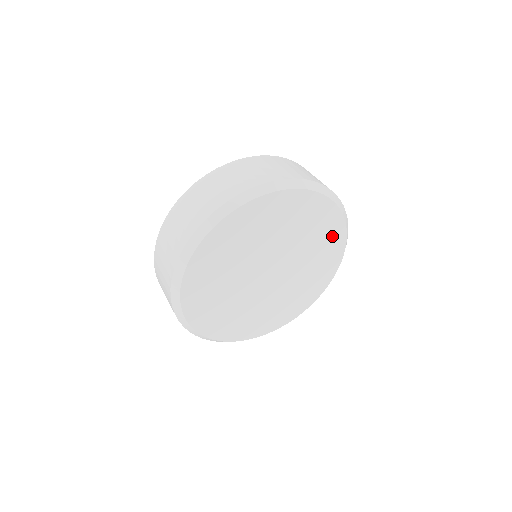
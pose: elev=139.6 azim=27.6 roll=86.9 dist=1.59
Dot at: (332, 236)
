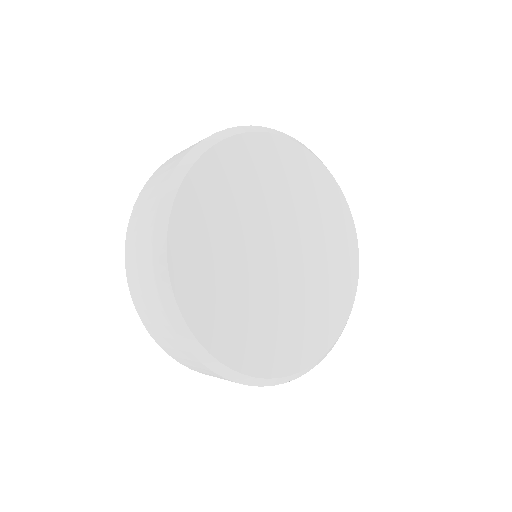
Dot at: (340, 223)
